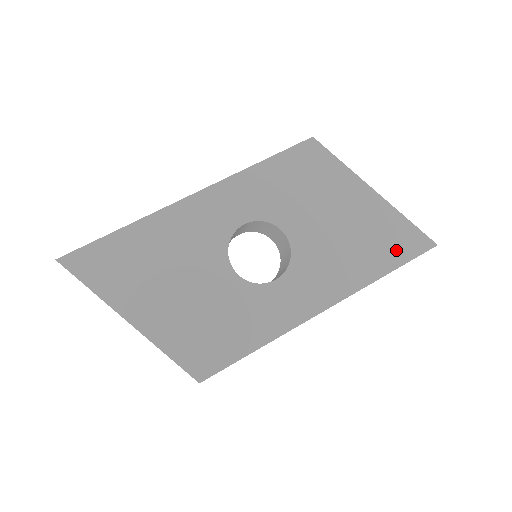
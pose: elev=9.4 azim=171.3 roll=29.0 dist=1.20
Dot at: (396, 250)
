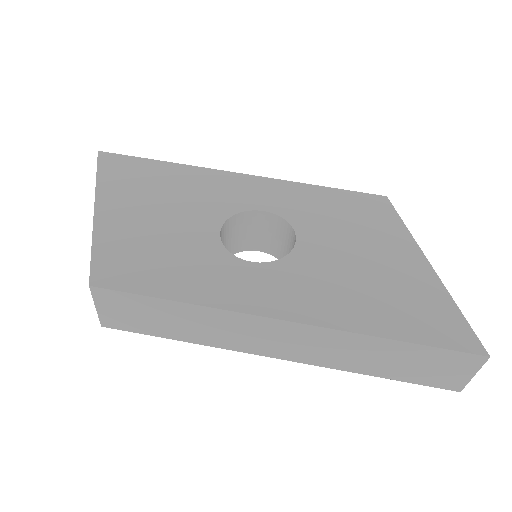
Dot at: (421, 325)
